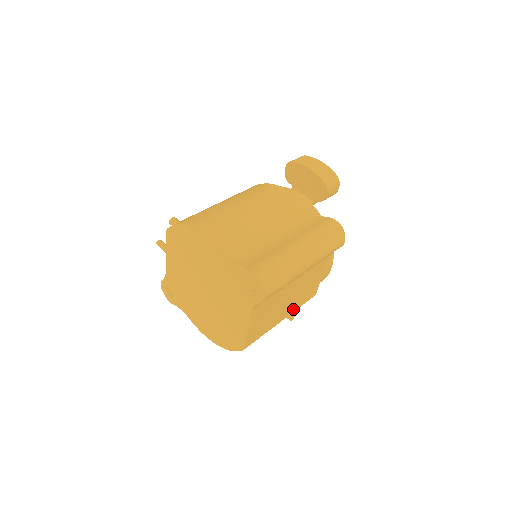
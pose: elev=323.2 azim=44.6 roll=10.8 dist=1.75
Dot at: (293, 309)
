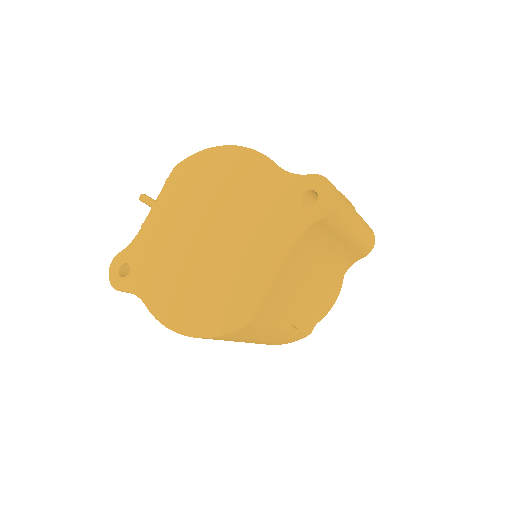
Dot at: (296, 324)
